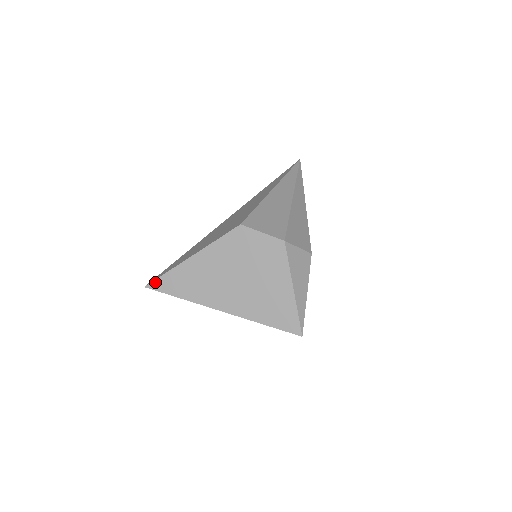
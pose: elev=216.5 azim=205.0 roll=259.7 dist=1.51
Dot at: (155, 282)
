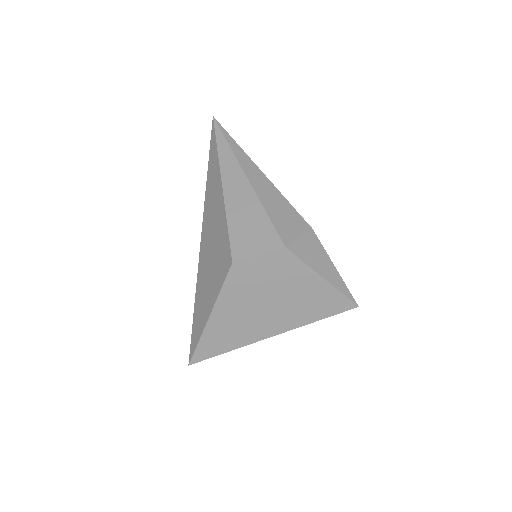
Dot at: (195, 356)
